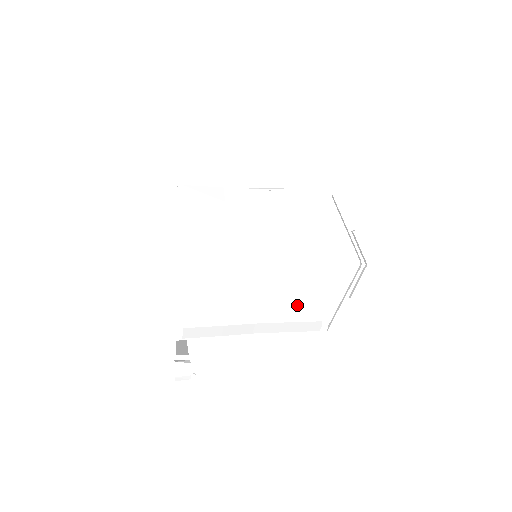
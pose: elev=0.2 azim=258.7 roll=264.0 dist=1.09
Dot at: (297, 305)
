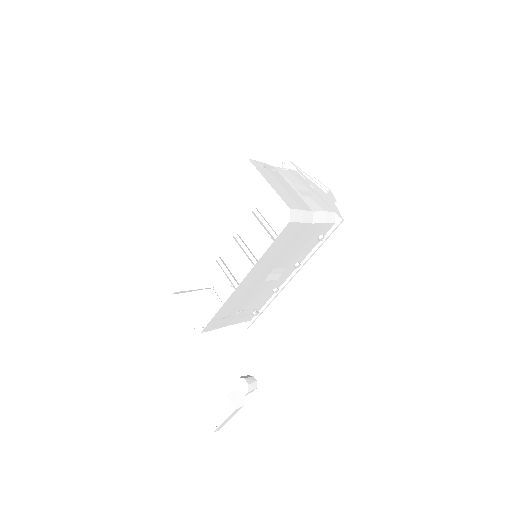
Dot at: (321, 205)
